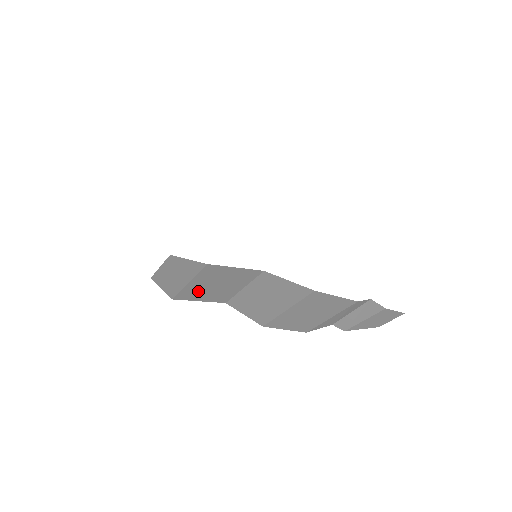
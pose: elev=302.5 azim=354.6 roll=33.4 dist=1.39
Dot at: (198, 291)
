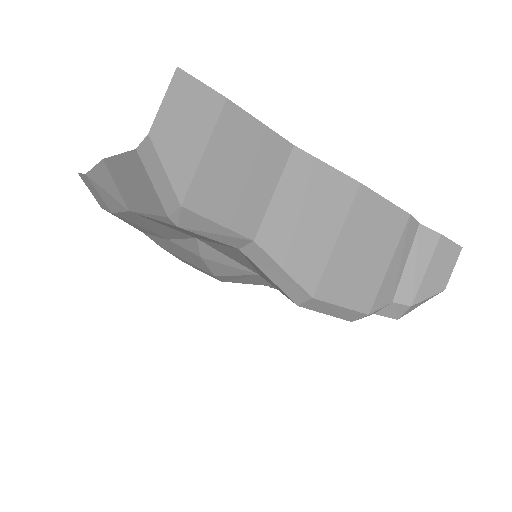
Dot at: (216, 187)
